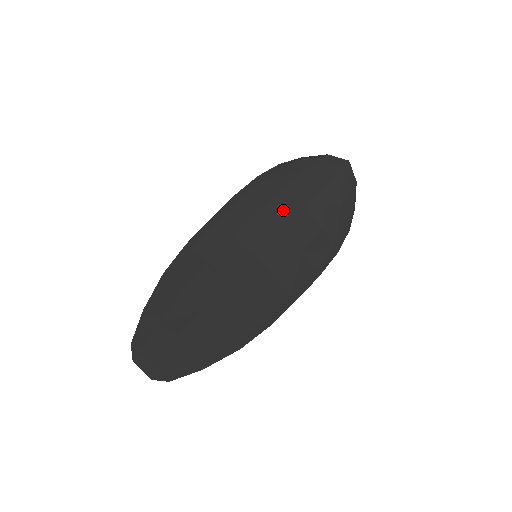
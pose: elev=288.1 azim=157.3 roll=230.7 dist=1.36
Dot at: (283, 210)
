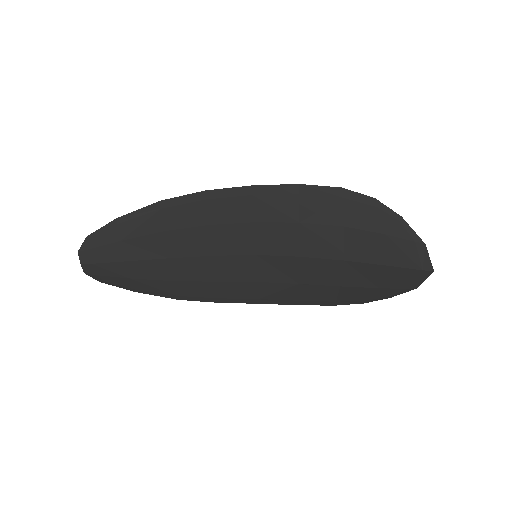
Dot at: (323, 244)
